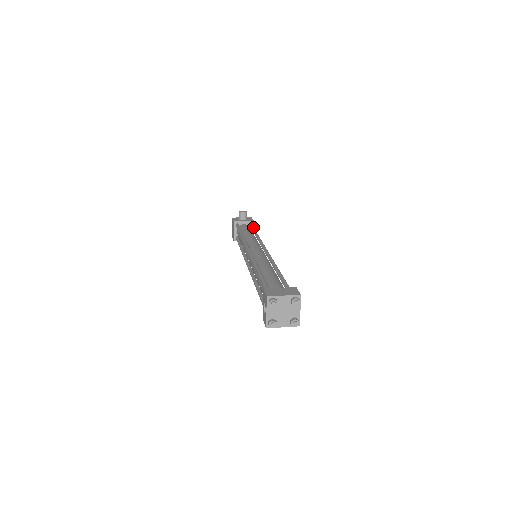
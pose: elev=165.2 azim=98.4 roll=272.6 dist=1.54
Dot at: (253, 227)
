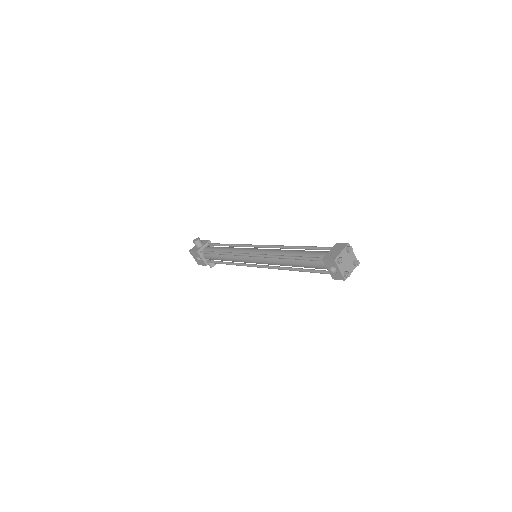
Dot at: (218, 243)
